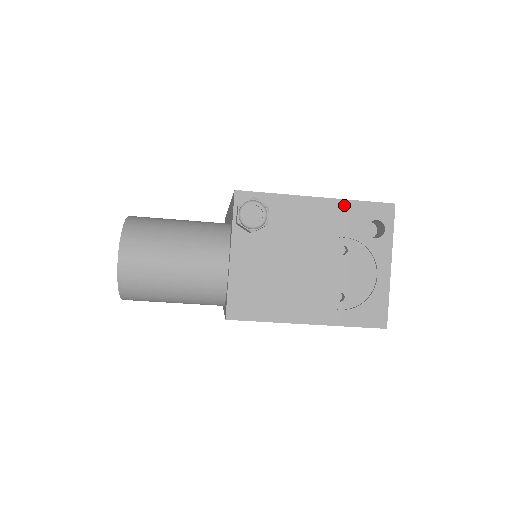
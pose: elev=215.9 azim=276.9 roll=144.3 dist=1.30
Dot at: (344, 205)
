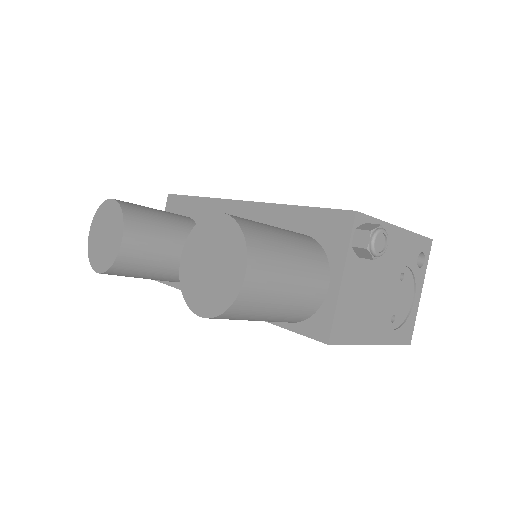
Dot at: (411, 237)
